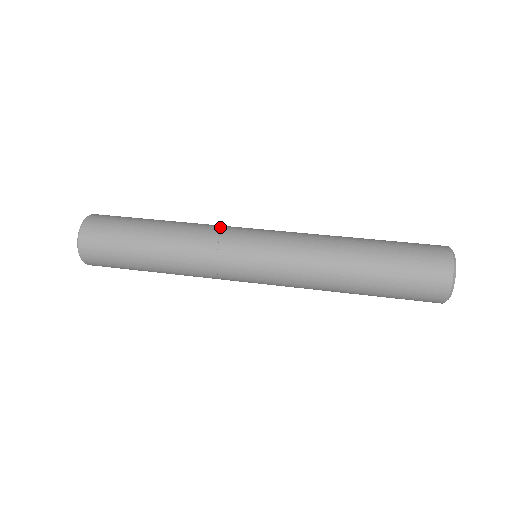
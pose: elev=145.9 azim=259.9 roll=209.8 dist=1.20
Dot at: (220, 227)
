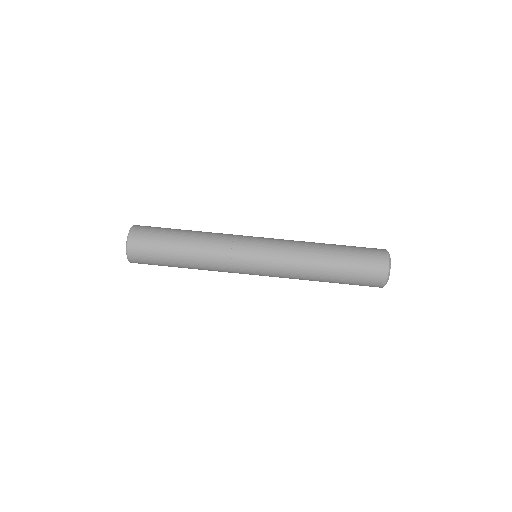
Dot at: (229, 252)
